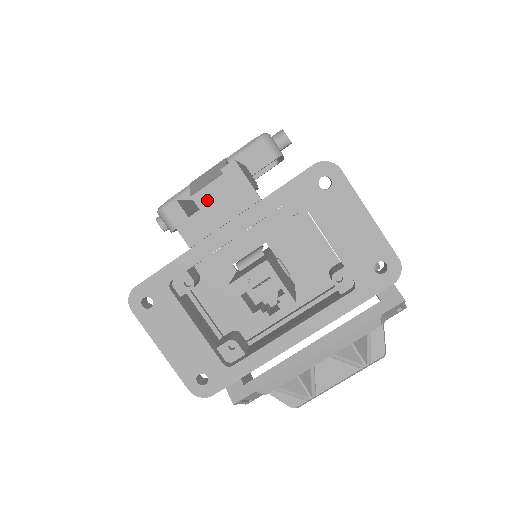
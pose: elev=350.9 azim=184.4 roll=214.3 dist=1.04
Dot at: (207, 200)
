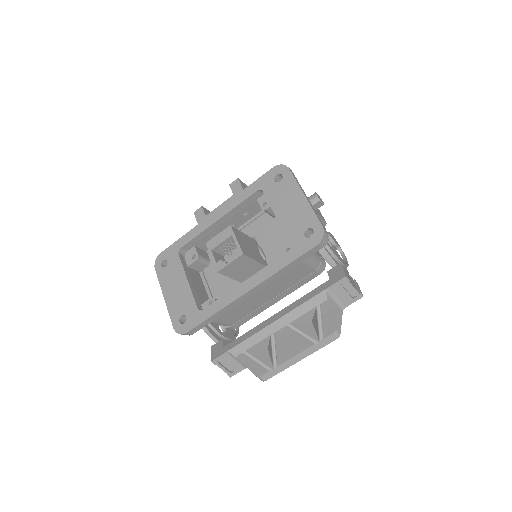
Dot at: occluded
